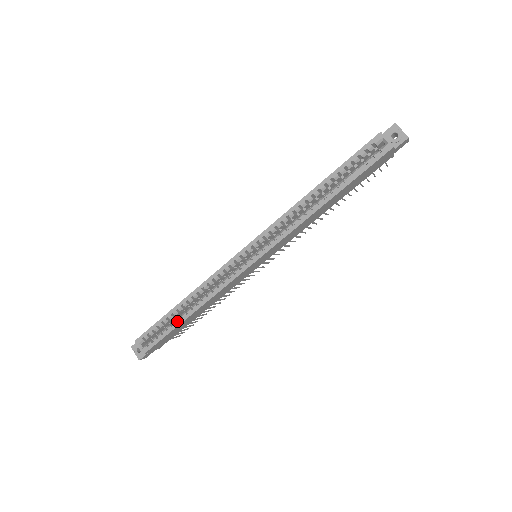
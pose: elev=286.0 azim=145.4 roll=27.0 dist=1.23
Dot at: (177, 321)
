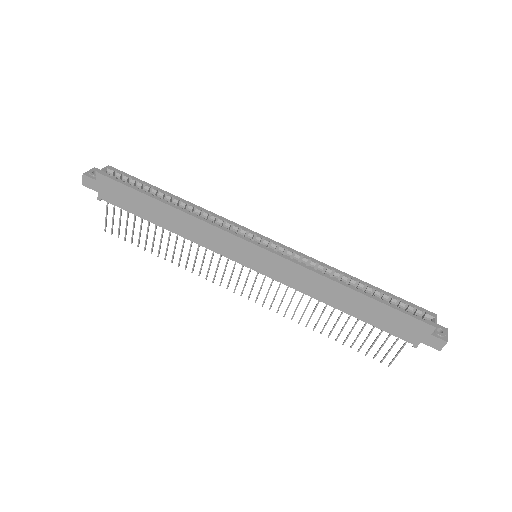
Dot at: (152, 197)
